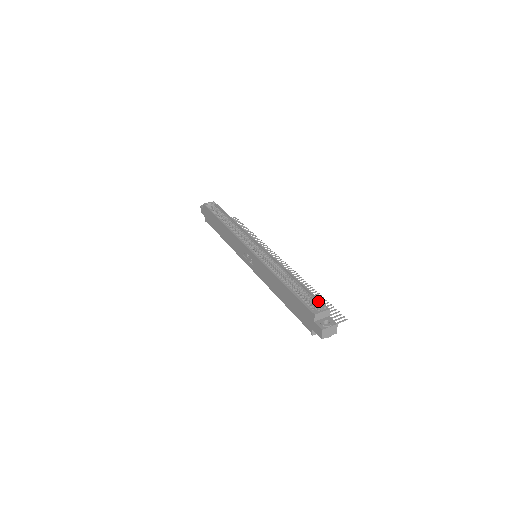
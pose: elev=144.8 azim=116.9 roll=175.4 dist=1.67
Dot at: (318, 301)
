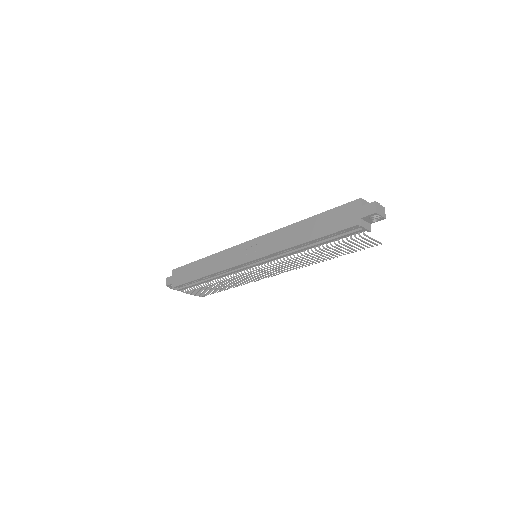
Dot at: occluded
